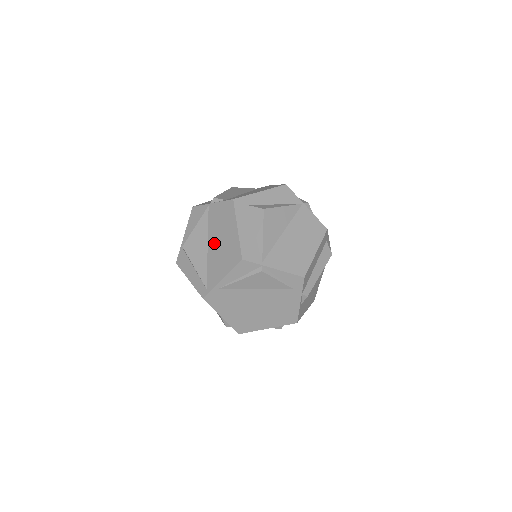
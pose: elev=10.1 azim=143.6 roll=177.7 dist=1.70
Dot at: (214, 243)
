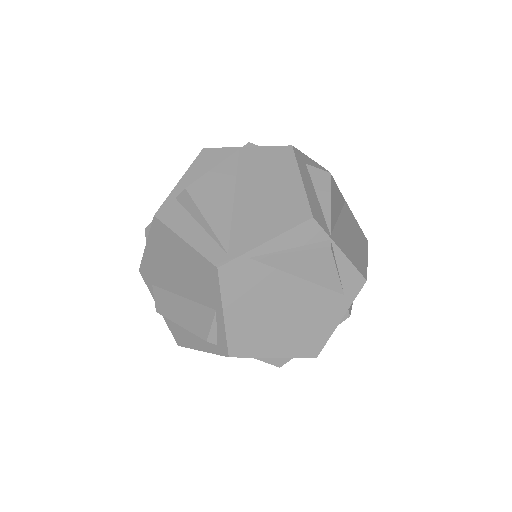
Dot at: (250, 193)
